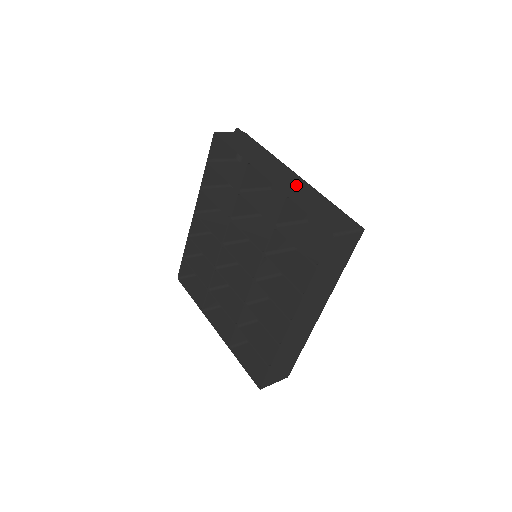
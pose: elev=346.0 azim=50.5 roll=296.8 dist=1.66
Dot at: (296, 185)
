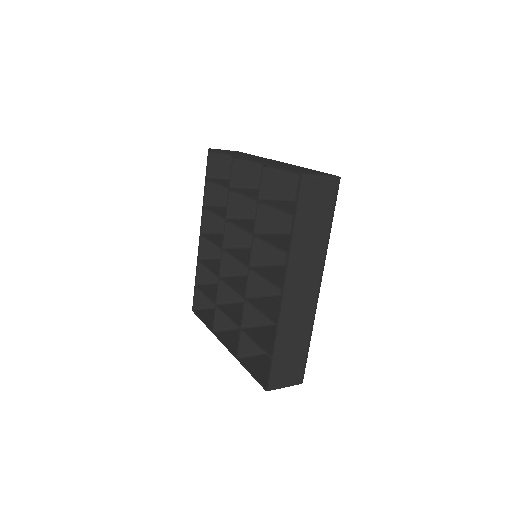
Dot at: (276, 162)
